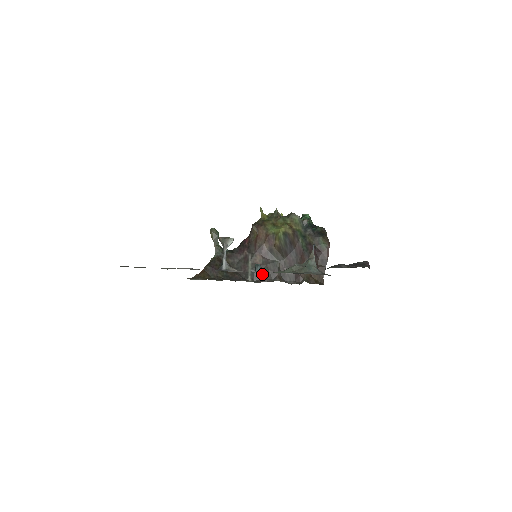
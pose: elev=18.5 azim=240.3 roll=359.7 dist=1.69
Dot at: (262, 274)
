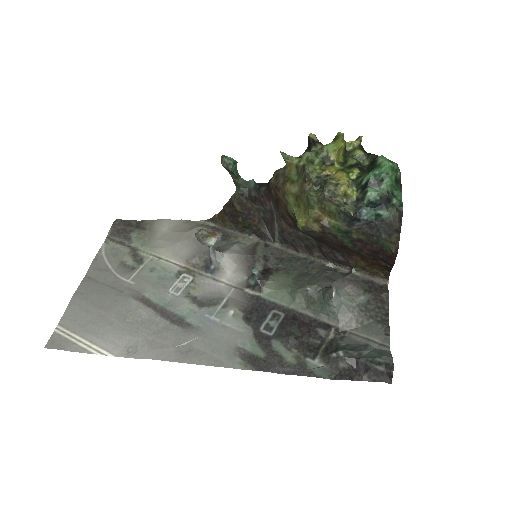
Dot at: (292, 243)
